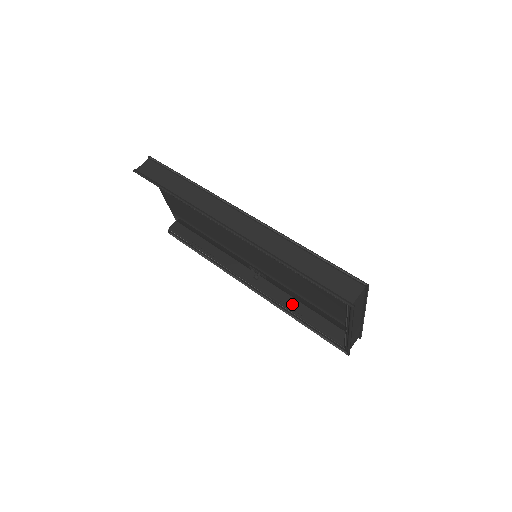
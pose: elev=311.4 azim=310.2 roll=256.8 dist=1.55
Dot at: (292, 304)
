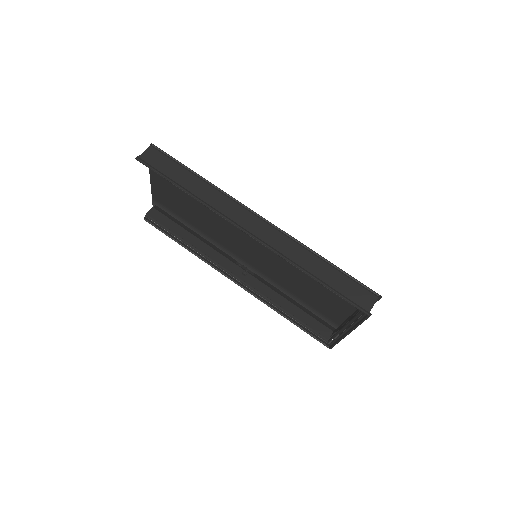
Dot at: (279, 301)
